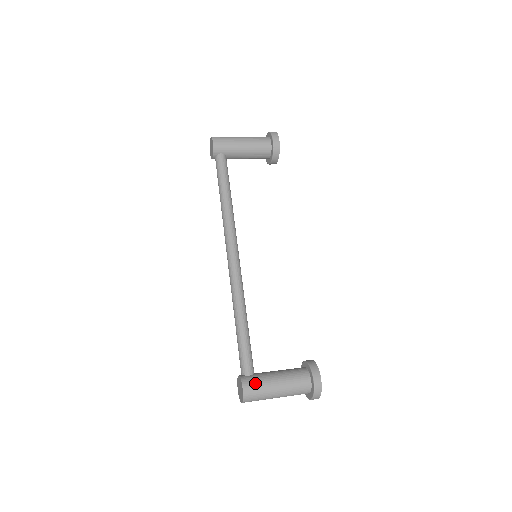
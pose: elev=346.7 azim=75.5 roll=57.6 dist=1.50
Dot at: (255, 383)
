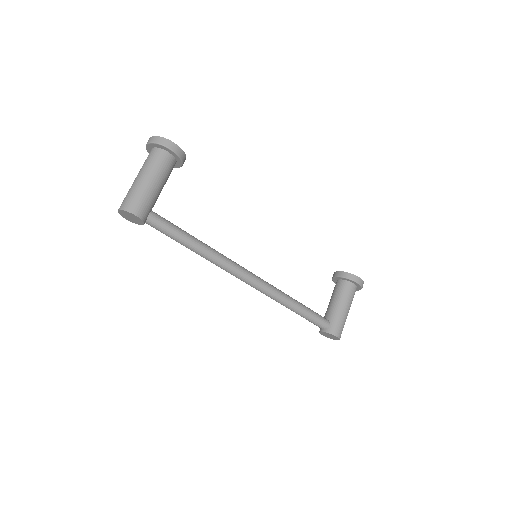
Dot at: (338, 326)
